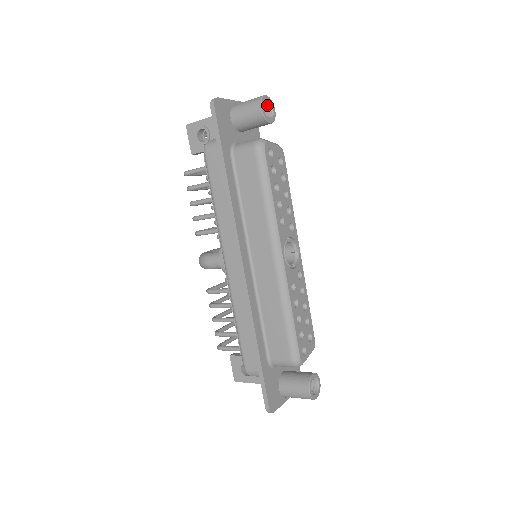
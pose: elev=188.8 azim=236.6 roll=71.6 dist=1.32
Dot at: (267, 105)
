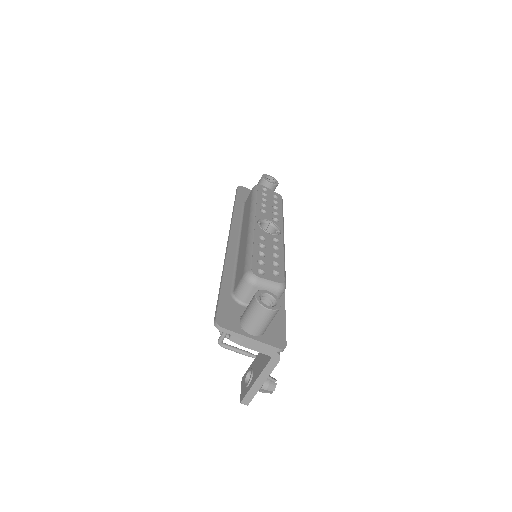
Dot at: (272, 181)
